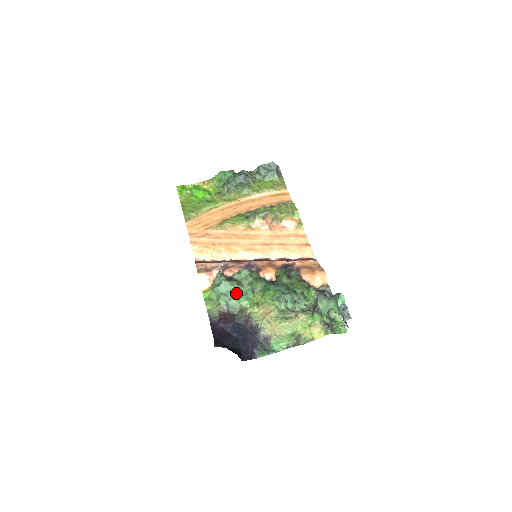
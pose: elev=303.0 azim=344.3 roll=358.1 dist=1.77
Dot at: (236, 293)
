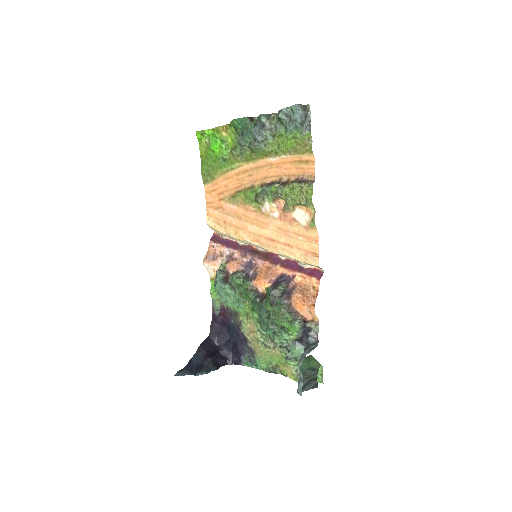
Dot at: (229, 298)
